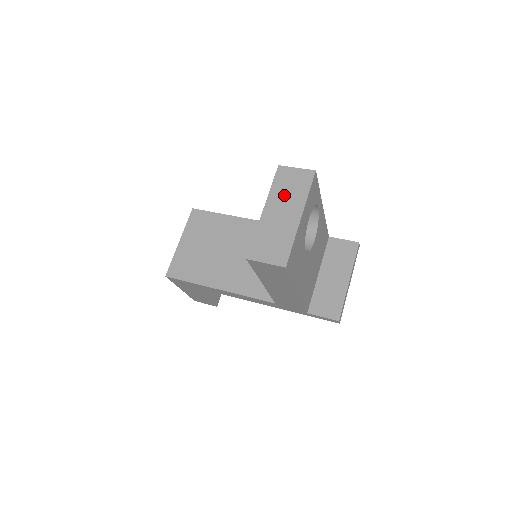
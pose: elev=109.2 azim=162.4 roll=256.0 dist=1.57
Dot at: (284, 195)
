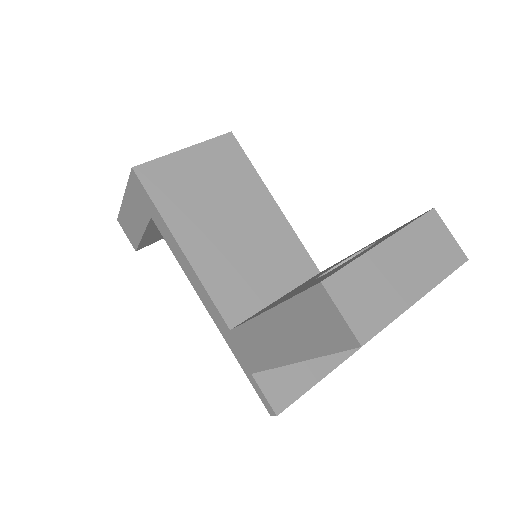
Dot at: (419, 250)
